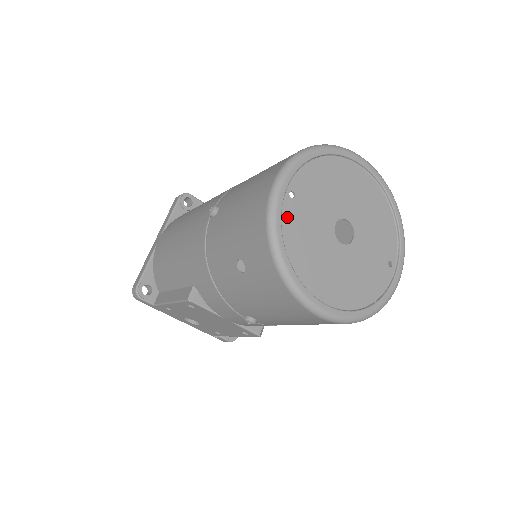
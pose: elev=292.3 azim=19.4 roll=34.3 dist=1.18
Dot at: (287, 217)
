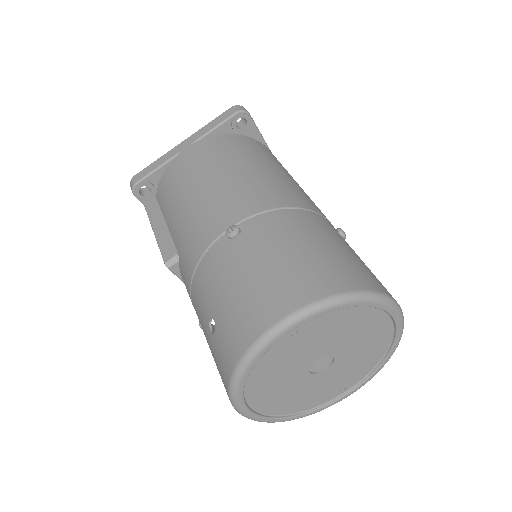
Dot at: (273, 350)
